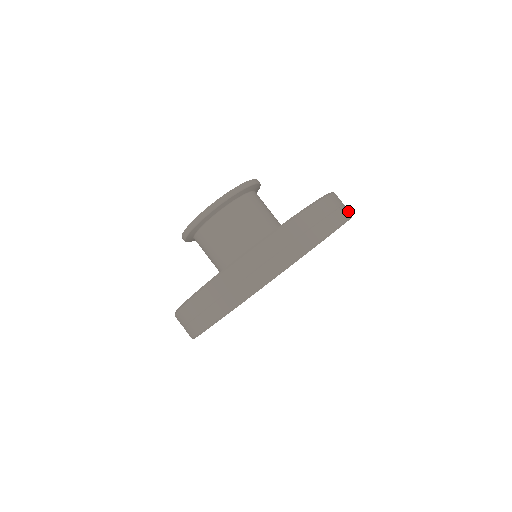
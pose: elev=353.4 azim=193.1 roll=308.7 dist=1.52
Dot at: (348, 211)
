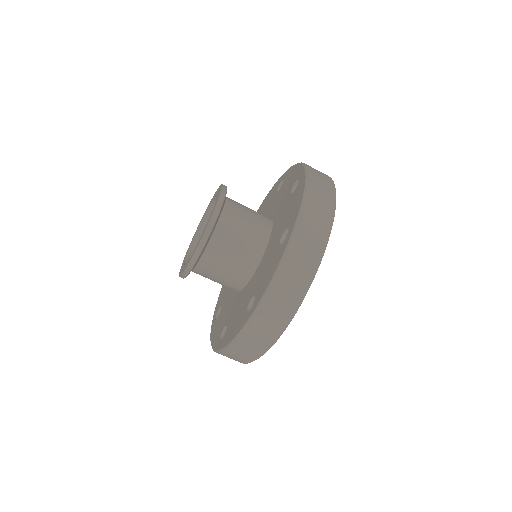
Dot at: (330, 184)
